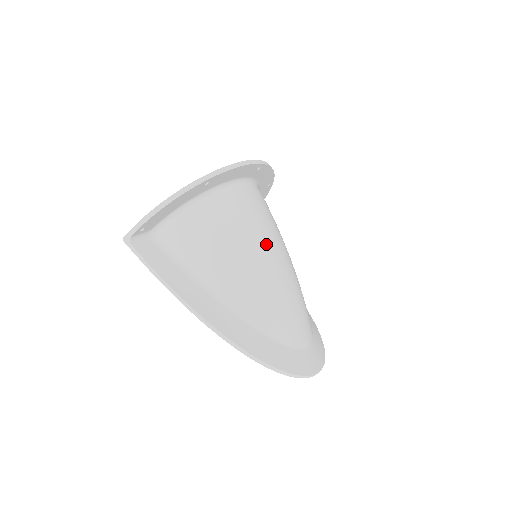
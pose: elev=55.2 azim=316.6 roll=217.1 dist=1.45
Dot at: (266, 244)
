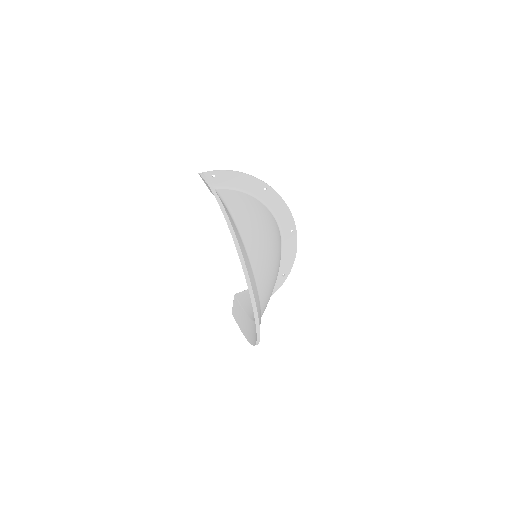
Dot at: (273, 237)
